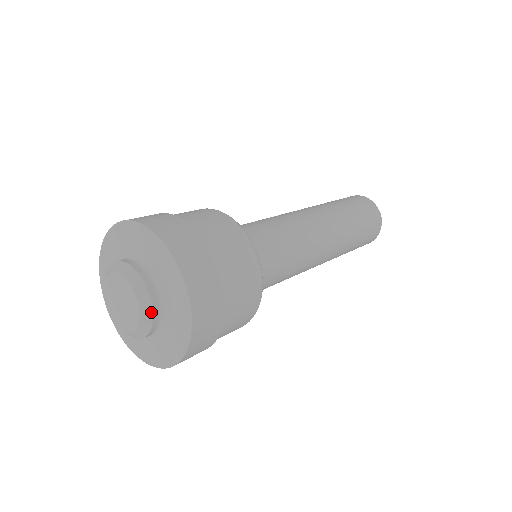
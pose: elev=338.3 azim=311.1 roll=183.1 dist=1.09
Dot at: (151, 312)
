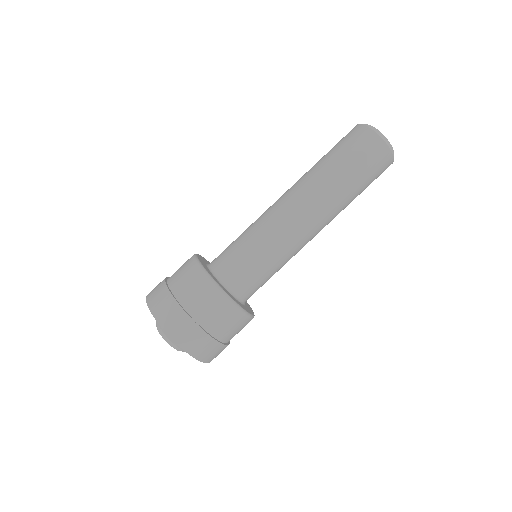
Dot at: (165, 335)
